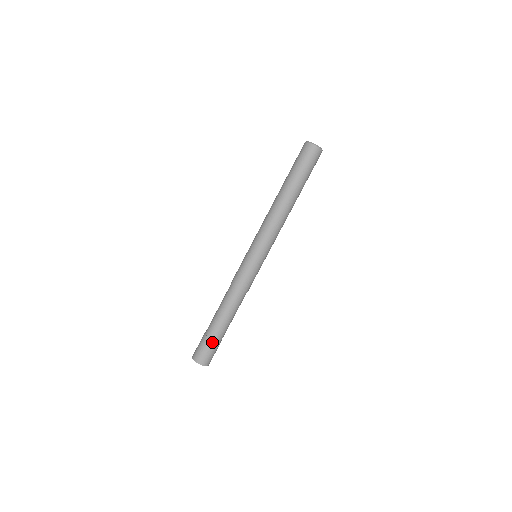
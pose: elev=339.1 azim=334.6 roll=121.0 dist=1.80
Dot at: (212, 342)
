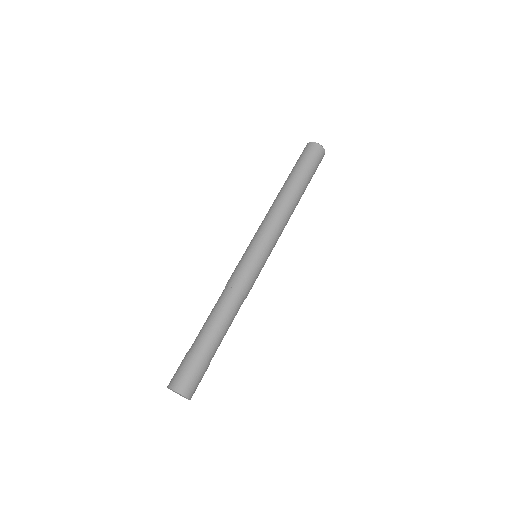
Dot at: (188, 355)
